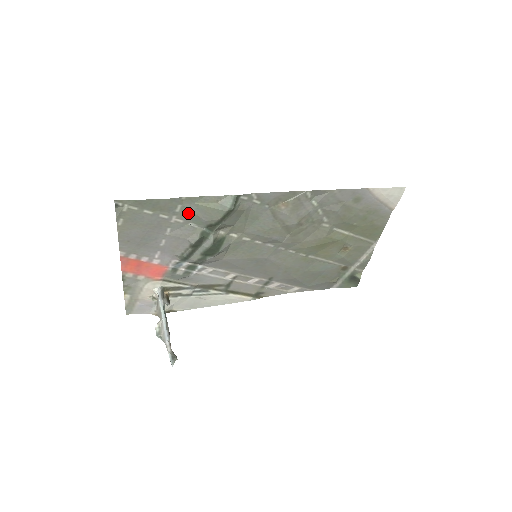
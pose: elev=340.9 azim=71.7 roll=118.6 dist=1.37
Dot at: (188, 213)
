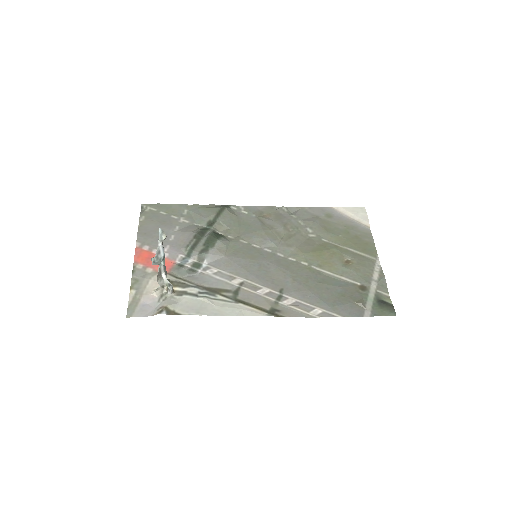
Dot at: (192, 216)
